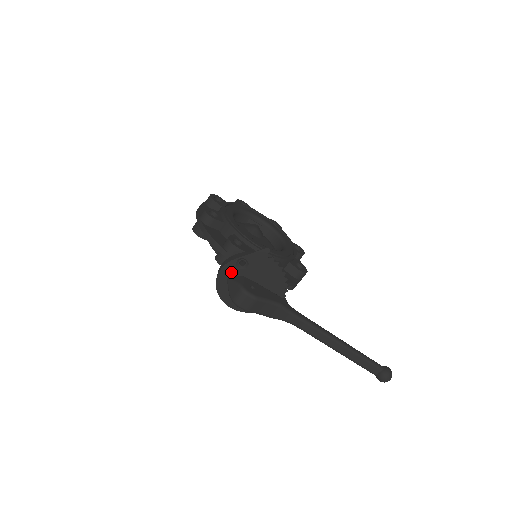
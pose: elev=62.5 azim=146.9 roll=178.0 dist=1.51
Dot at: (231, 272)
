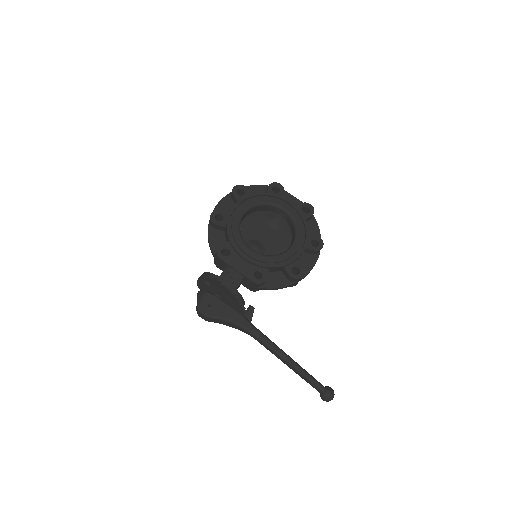
Dot at: (204, 285)
